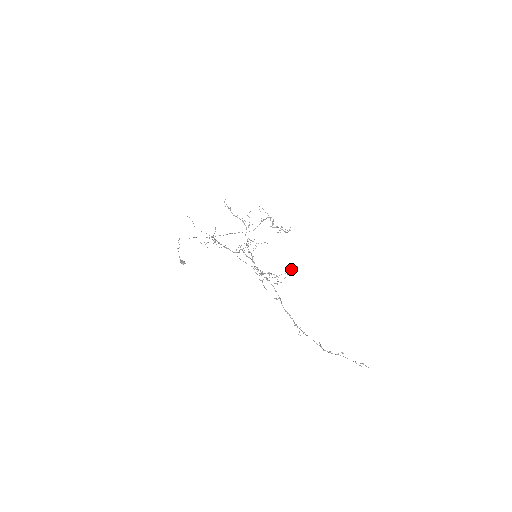
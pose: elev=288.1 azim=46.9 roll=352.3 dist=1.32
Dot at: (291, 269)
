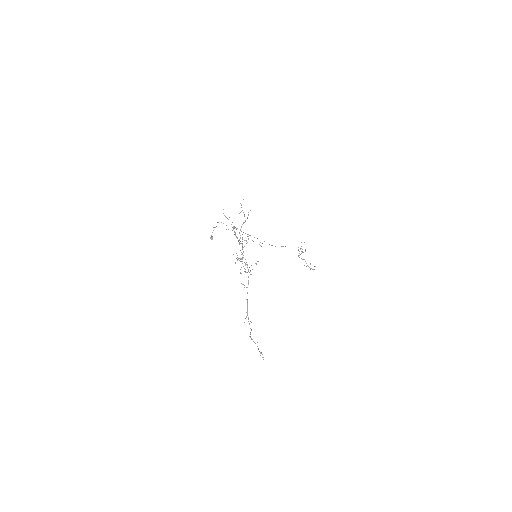
Dot at: (255, 263)
